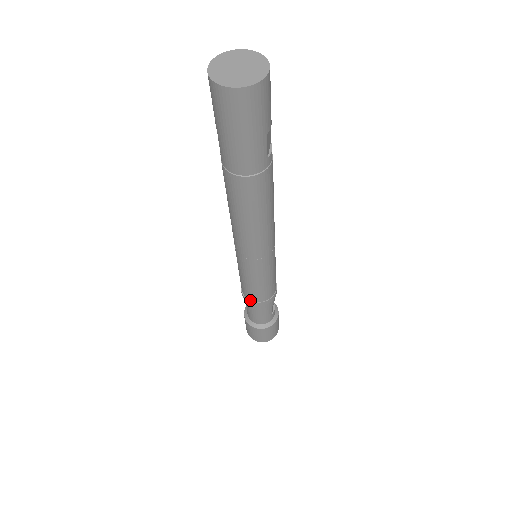
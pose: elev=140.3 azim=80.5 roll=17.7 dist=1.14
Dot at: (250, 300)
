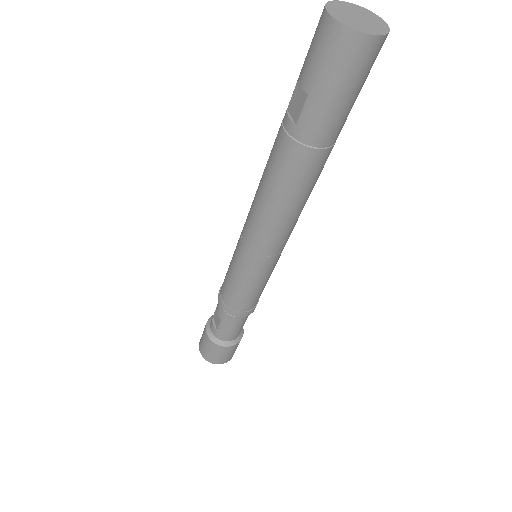
Dot at: (238, 311)
